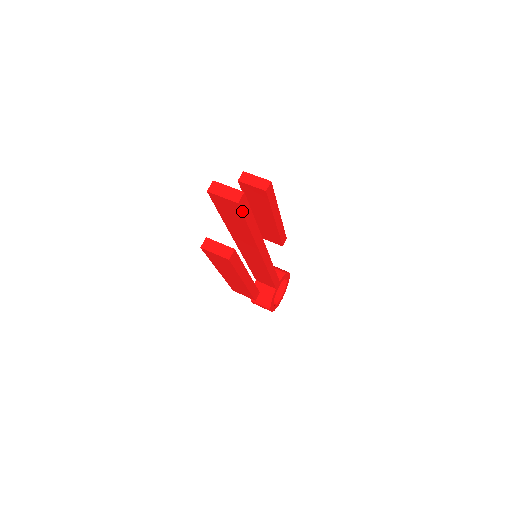
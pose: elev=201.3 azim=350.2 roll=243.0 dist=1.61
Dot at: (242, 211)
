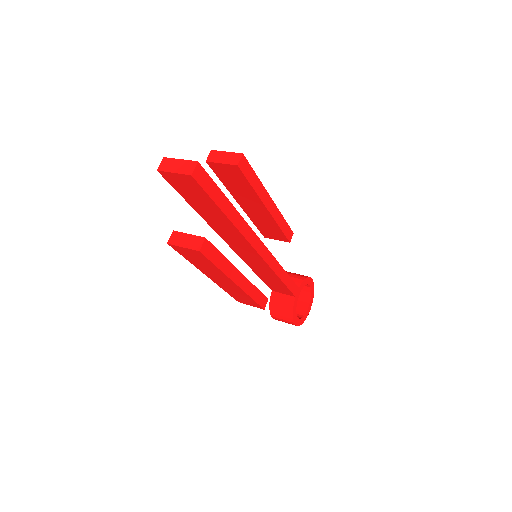
Dot at: (203, 187)
